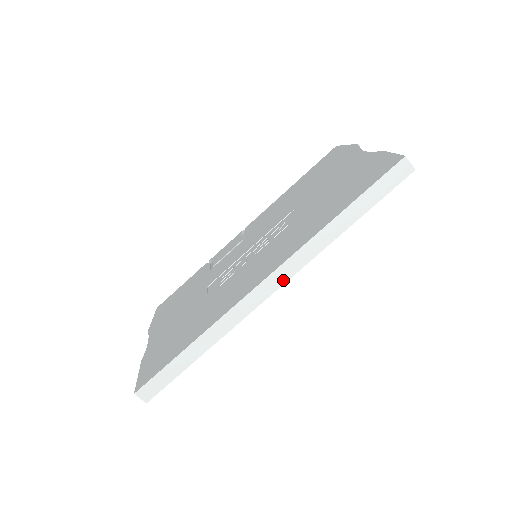
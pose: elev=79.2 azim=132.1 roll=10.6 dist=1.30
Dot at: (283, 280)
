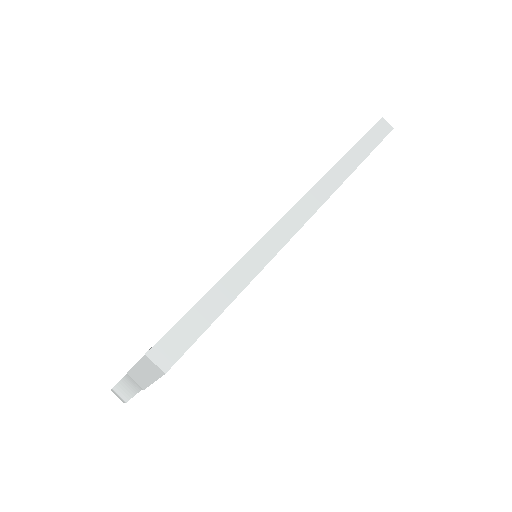
Dot at: (317, 205)
